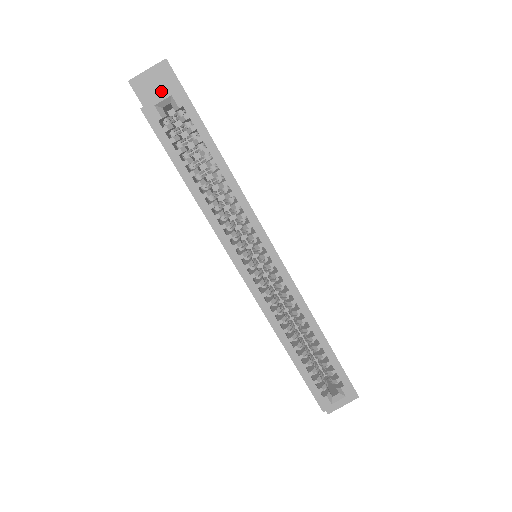
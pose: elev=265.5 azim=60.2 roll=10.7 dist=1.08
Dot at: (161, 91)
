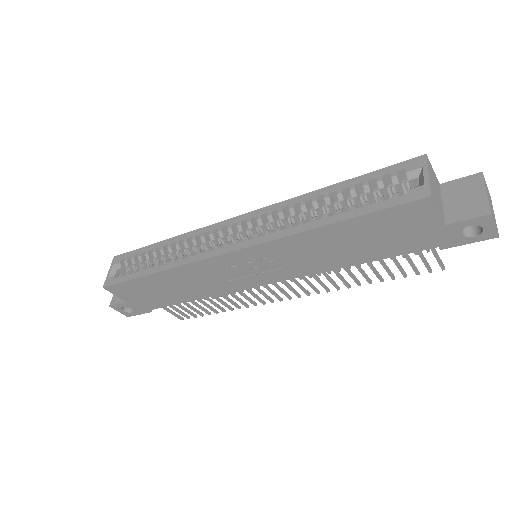
Dot at: occluded
